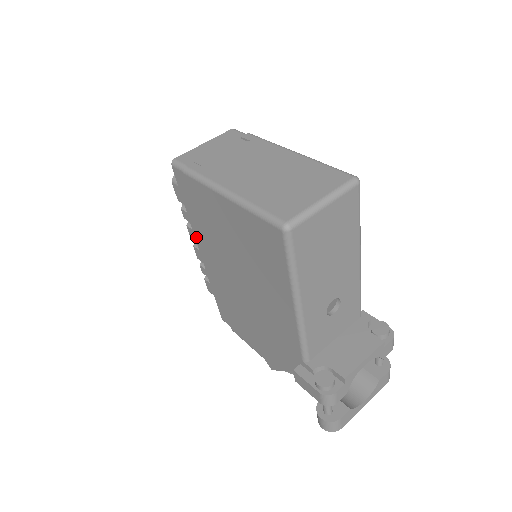
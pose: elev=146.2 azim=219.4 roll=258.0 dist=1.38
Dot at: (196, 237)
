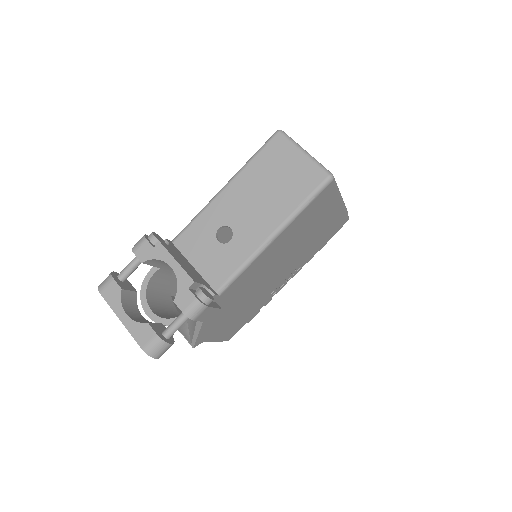
Dot at: occluded
